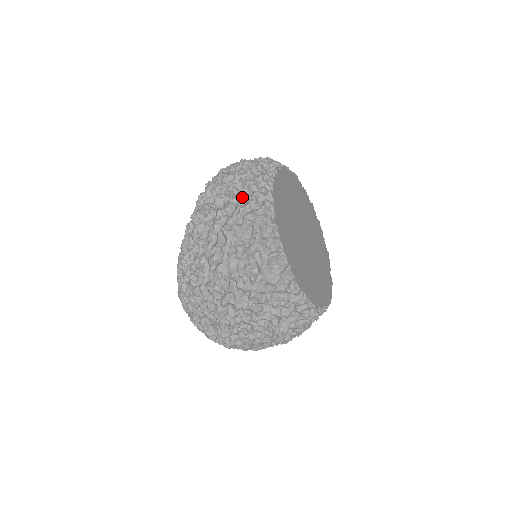
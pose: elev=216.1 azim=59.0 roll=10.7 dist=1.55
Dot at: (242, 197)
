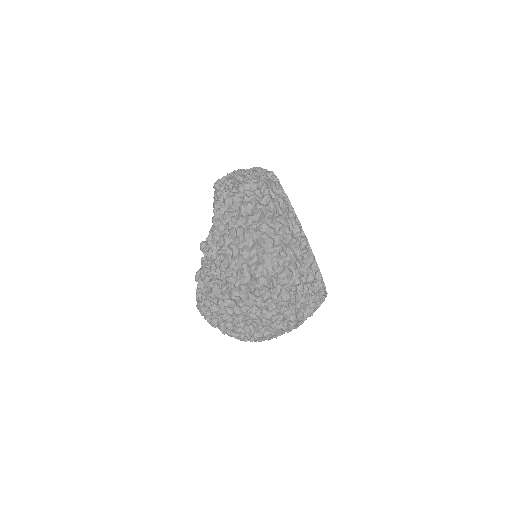
Dot at: (266, 203)
